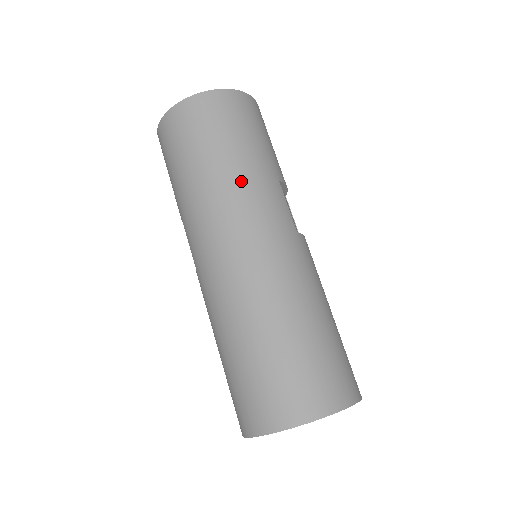
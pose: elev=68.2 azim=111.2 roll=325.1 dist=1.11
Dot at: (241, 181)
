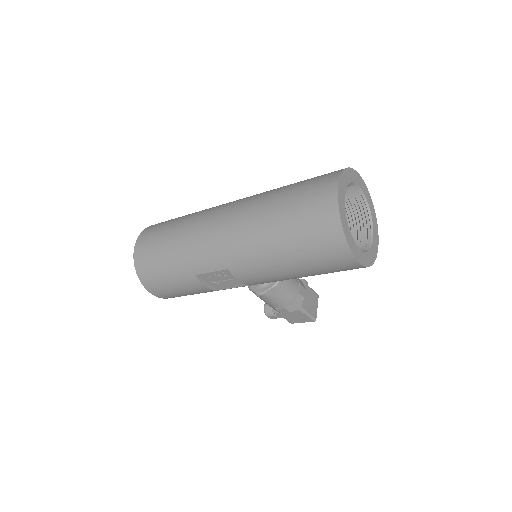
Dot at: (192, 217)
